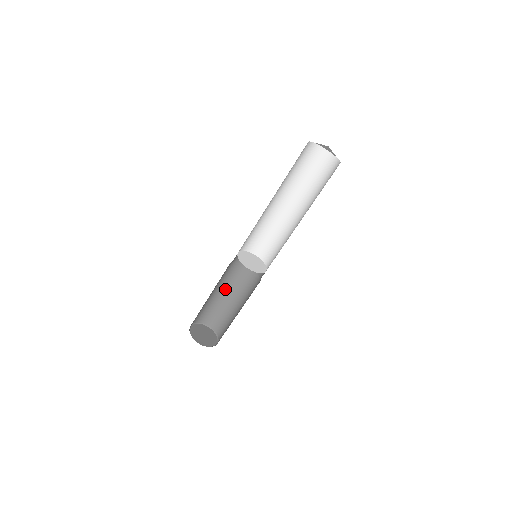
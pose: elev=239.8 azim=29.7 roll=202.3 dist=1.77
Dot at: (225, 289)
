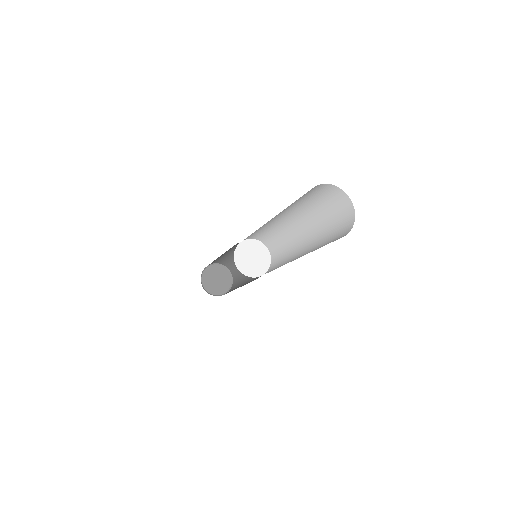
Dot at: (227, 252)
